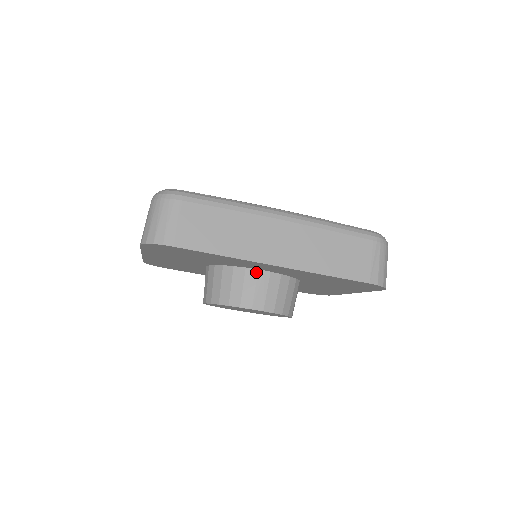
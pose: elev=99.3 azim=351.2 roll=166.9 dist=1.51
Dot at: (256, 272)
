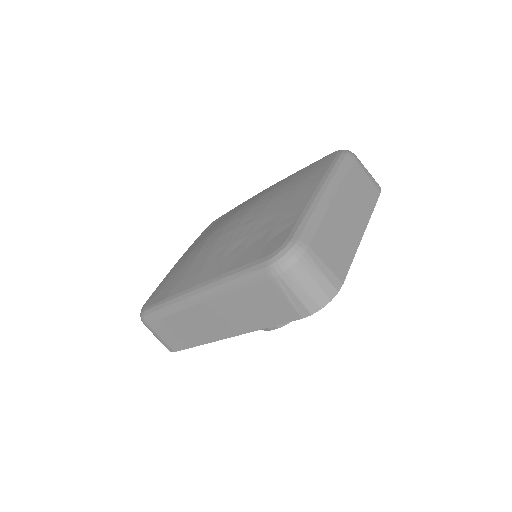
Dot at: occluded
